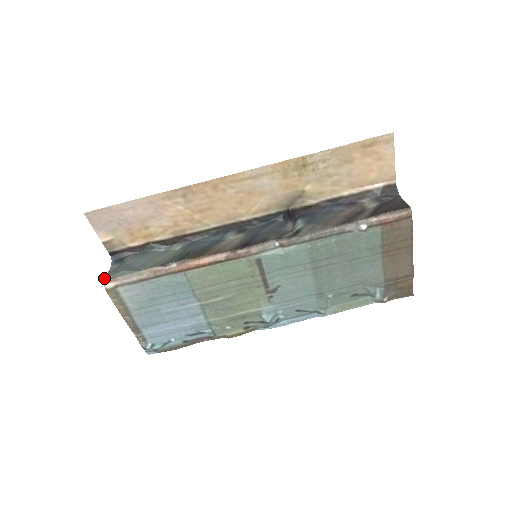
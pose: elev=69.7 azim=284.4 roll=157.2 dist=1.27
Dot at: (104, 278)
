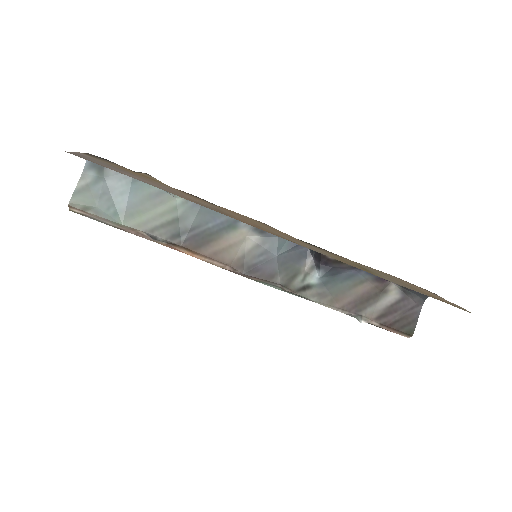
Dot at: (71, 203)
